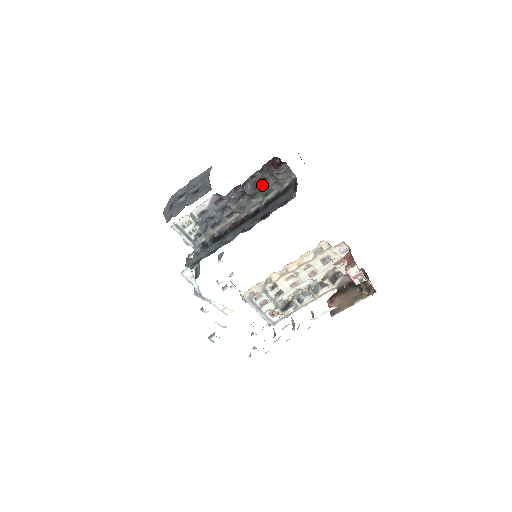
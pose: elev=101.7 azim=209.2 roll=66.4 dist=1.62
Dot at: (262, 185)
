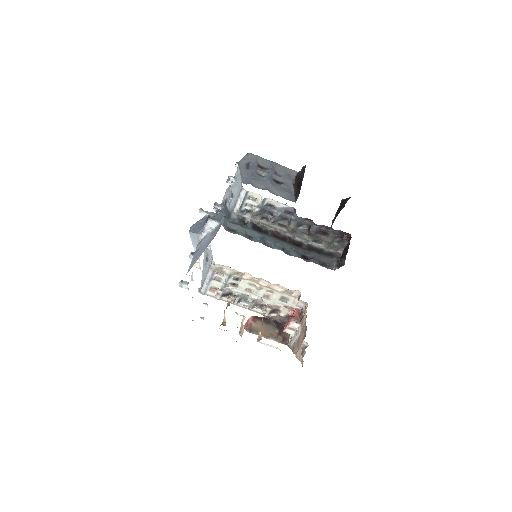
Dot at: (321, 235)
